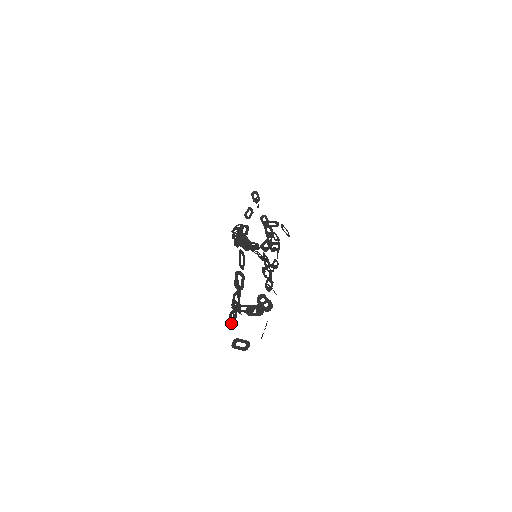
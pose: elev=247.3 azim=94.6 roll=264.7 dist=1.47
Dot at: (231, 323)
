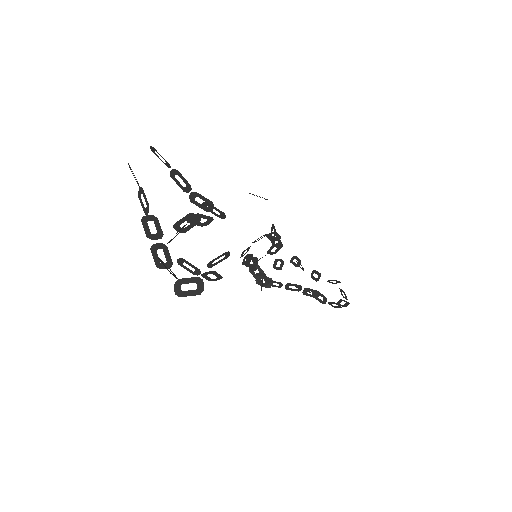
Dot at: (163, 264)
